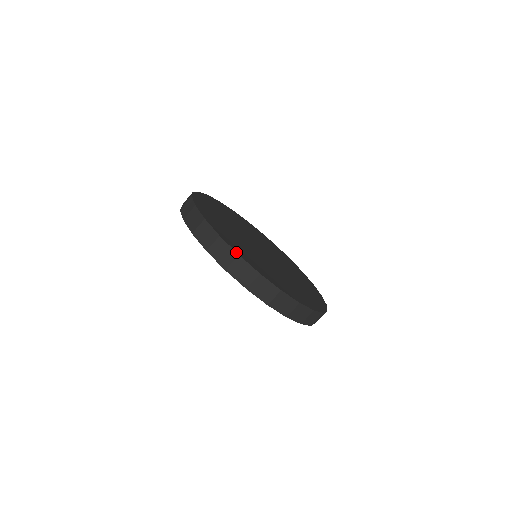
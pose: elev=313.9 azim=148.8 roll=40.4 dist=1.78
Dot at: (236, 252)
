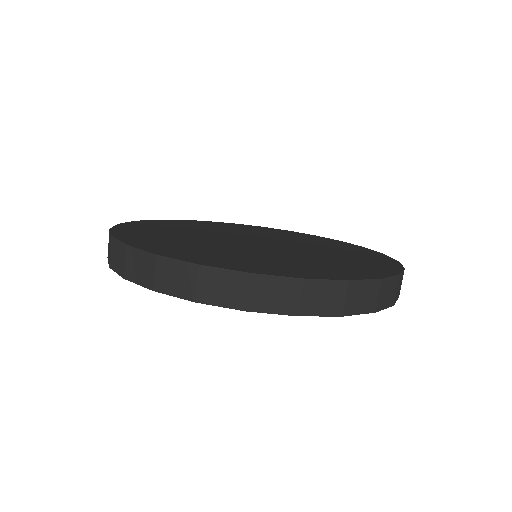
Dot at: (296, 278)
